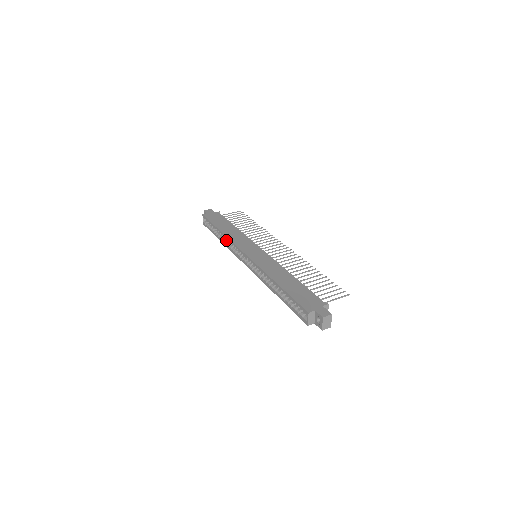
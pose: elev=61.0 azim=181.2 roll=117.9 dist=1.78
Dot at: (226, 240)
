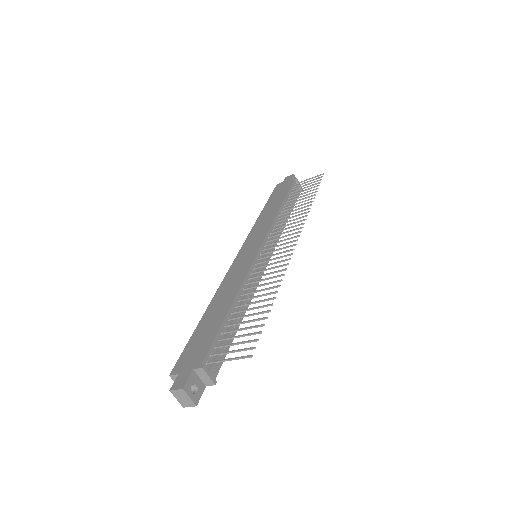
Dot at: occluded
